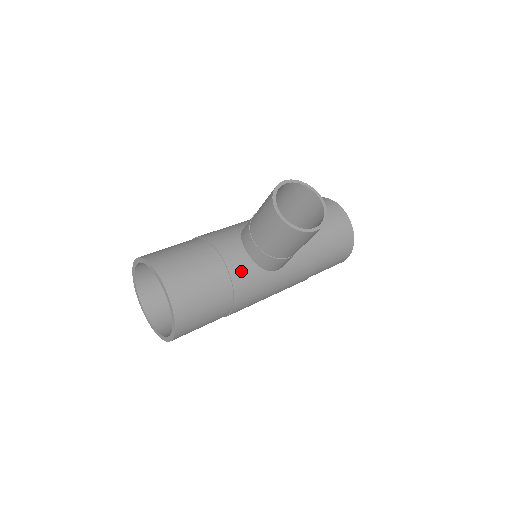
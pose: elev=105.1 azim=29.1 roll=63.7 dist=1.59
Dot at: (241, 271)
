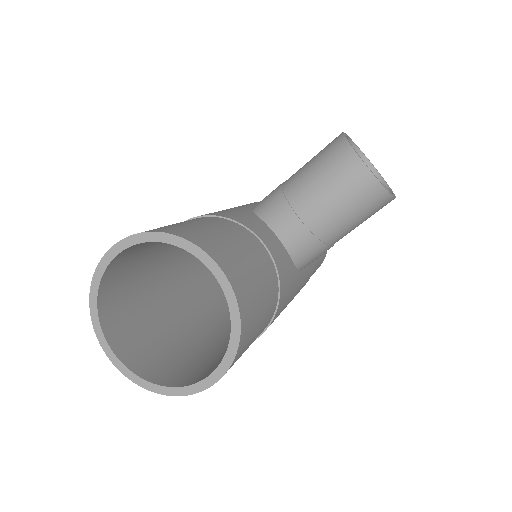
Dot at: (282, 264)
